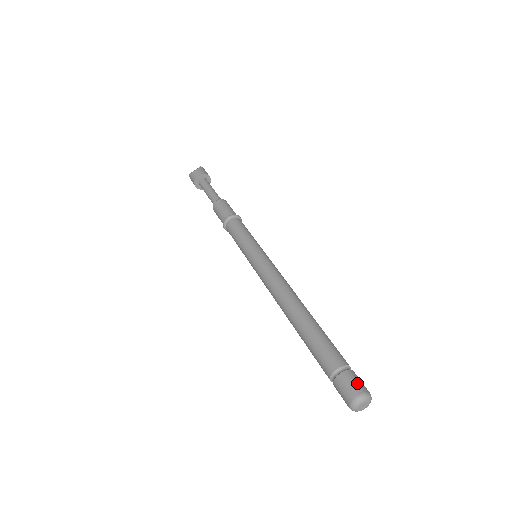
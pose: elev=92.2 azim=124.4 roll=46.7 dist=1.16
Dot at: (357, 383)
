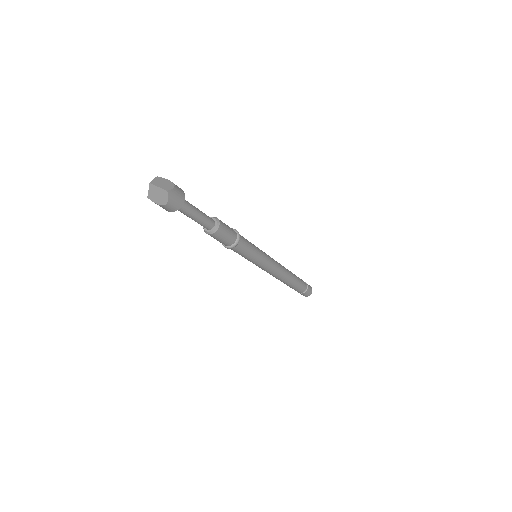
Dot at: (309, 293)
